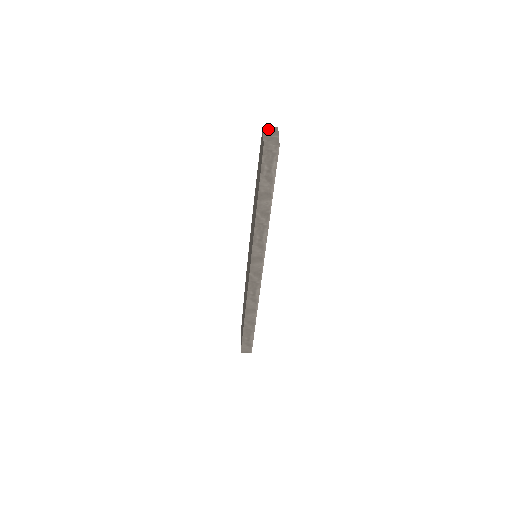
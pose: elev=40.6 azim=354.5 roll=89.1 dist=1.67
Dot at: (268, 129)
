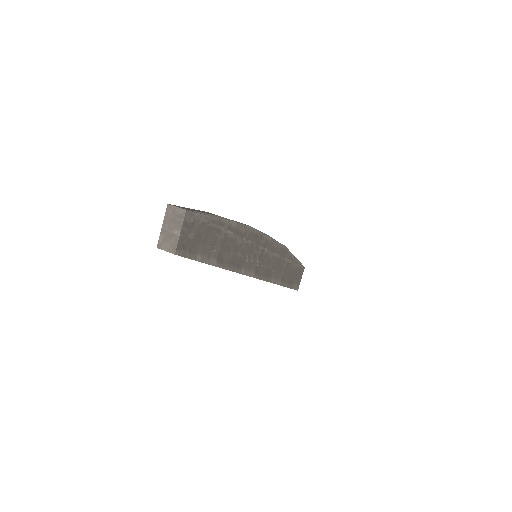
Dot at: (171, 213)
